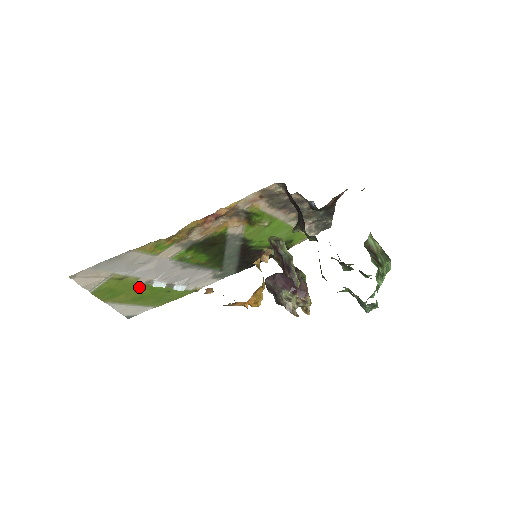
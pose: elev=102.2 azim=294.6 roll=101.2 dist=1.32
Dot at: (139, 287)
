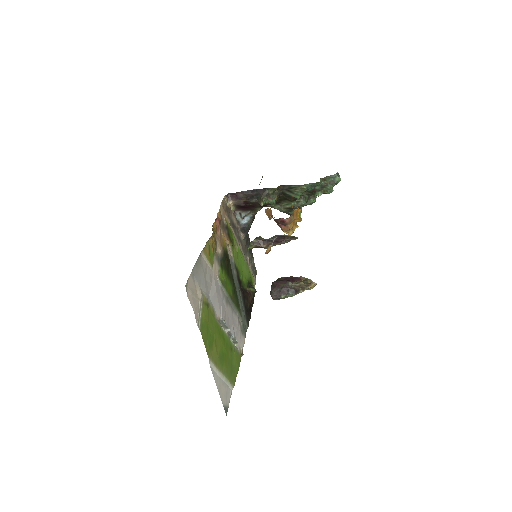
Dot at: (217, 330)
